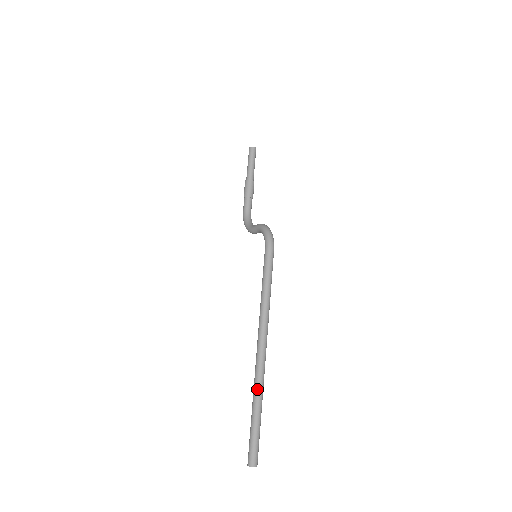
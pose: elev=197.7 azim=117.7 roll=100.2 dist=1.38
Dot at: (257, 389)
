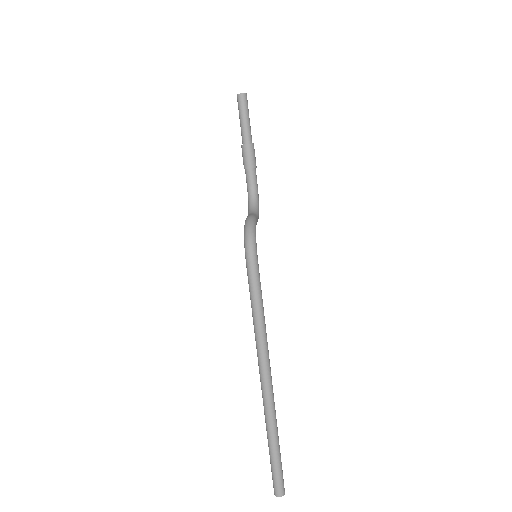
Dot at: (266, 422)
